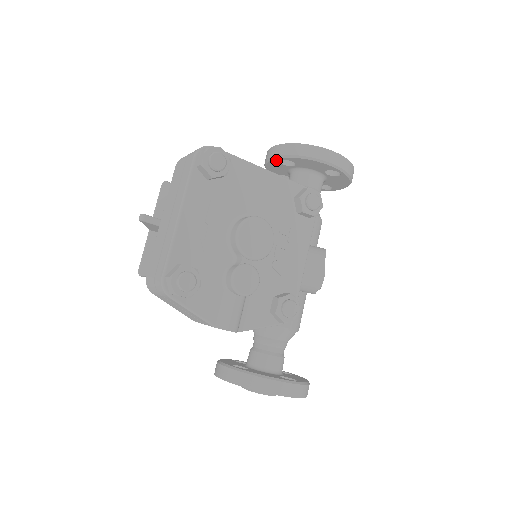
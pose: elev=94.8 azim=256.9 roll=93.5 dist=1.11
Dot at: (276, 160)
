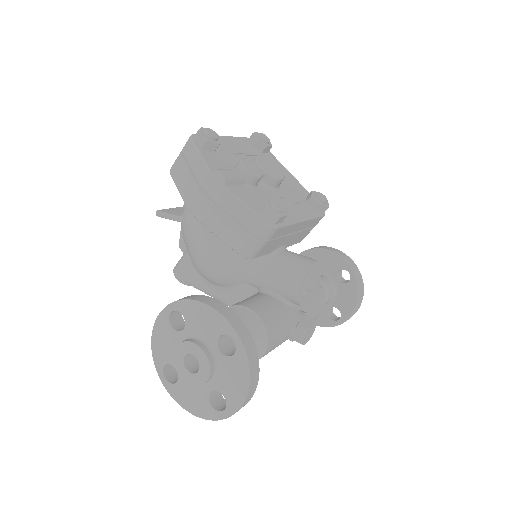
Dot at: occluded
